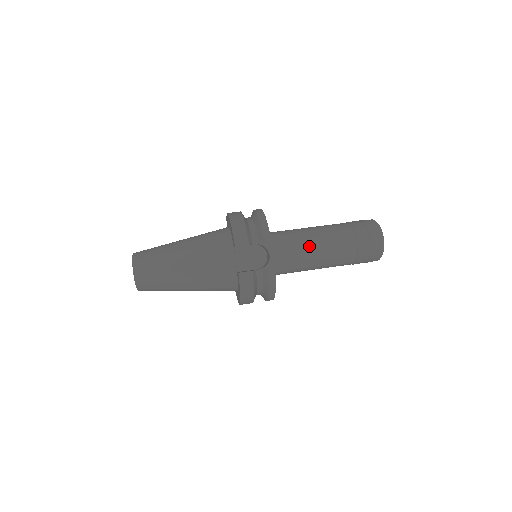
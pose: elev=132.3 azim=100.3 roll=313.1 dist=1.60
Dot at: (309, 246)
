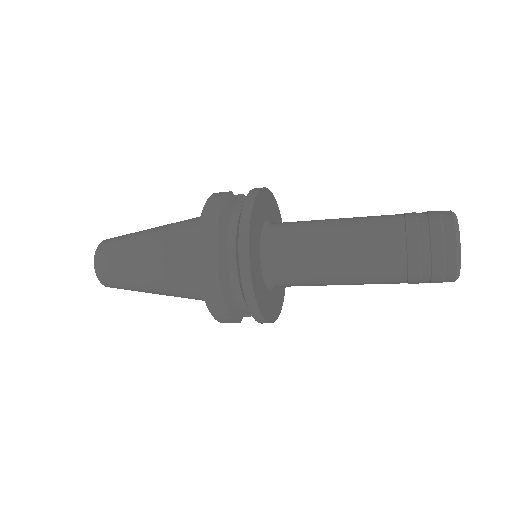
Dot at: occluded
